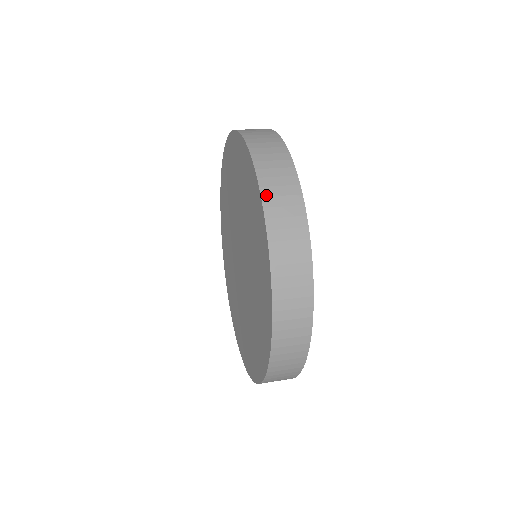
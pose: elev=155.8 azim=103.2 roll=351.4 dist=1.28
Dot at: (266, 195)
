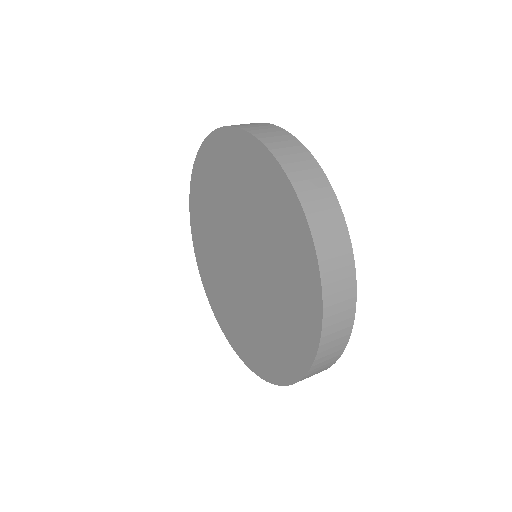
Dot at: (326, 283)
